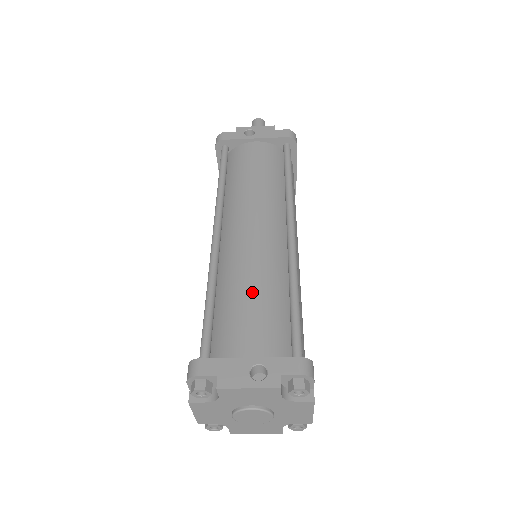
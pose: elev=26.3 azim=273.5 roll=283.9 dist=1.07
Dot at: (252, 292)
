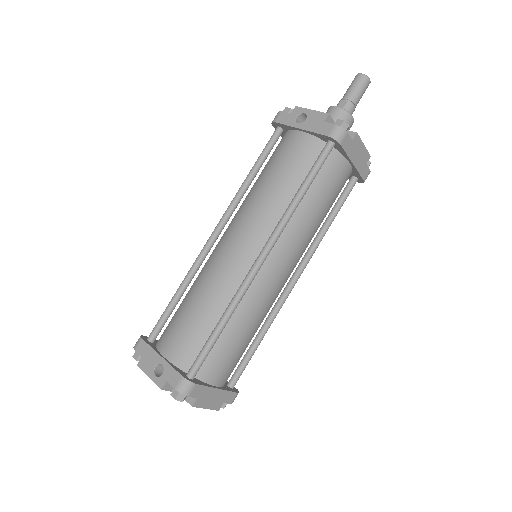
Dot at: (196, 305)
